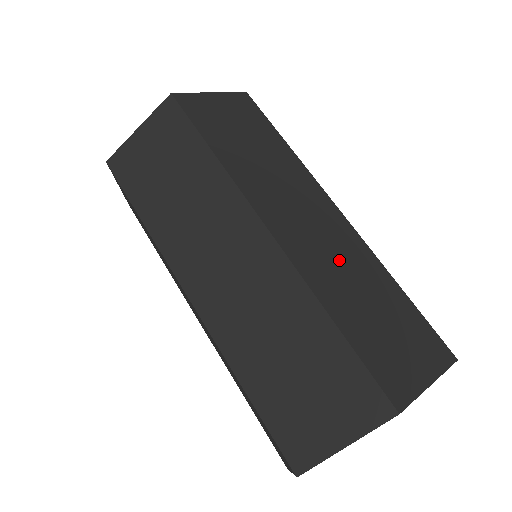
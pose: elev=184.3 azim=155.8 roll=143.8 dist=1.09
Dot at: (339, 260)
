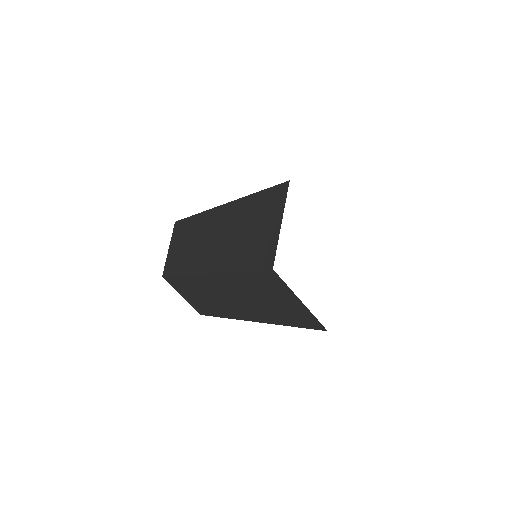
Dot at: occluded
